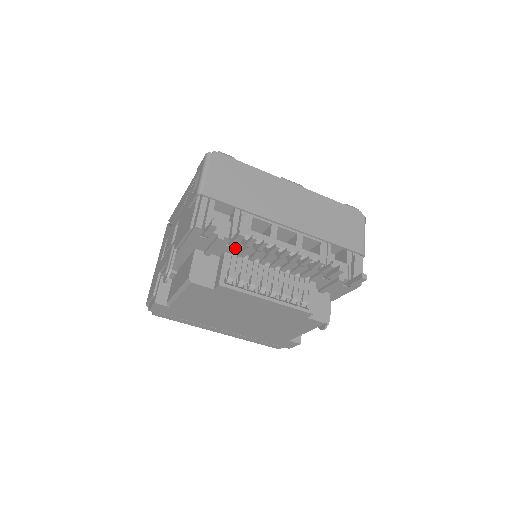
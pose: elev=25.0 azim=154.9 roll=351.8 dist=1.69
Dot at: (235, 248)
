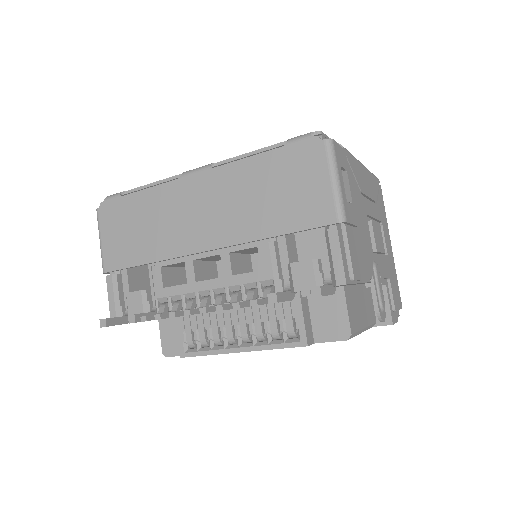
Dot at: occluded
